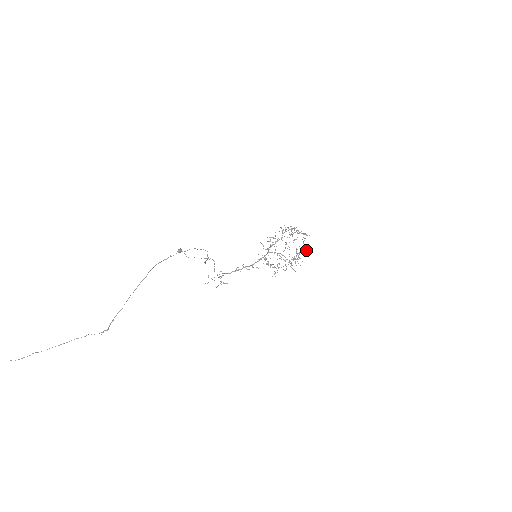
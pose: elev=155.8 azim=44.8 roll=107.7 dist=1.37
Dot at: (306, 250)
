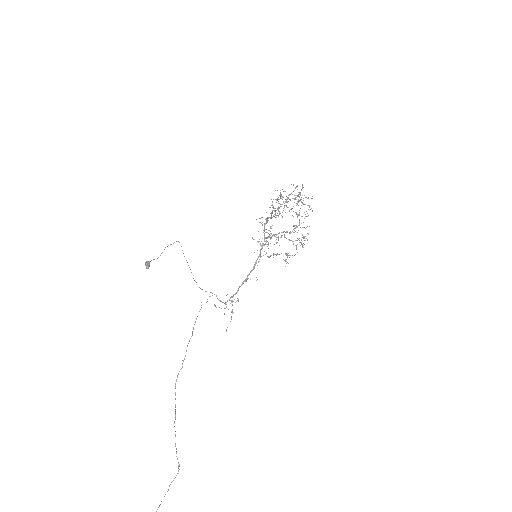
Dot at: occluded
